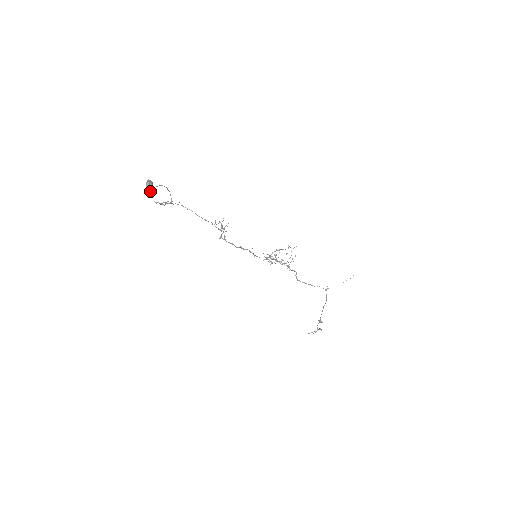
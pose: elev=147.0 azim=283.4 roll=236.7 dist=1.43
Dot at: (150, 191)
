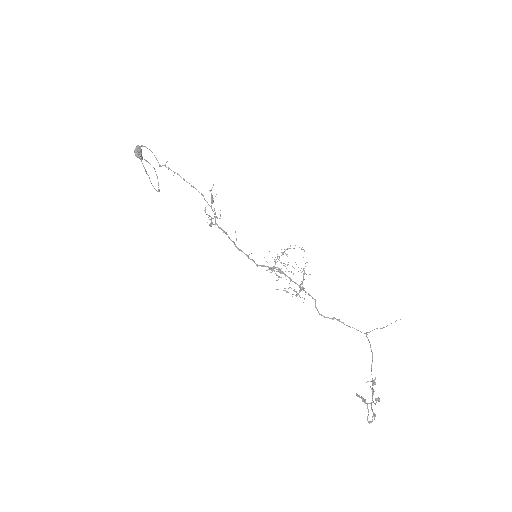
Dot at: (138, 155)
